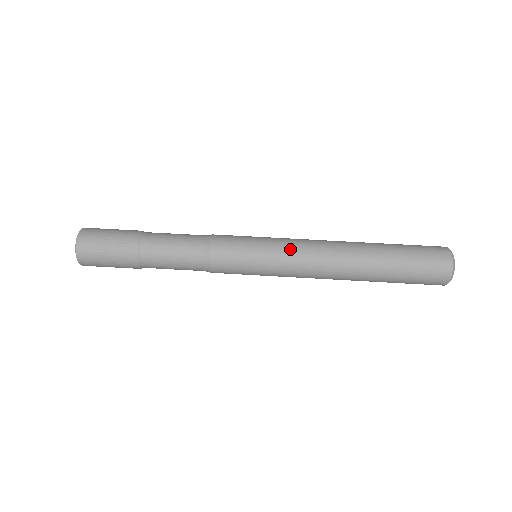
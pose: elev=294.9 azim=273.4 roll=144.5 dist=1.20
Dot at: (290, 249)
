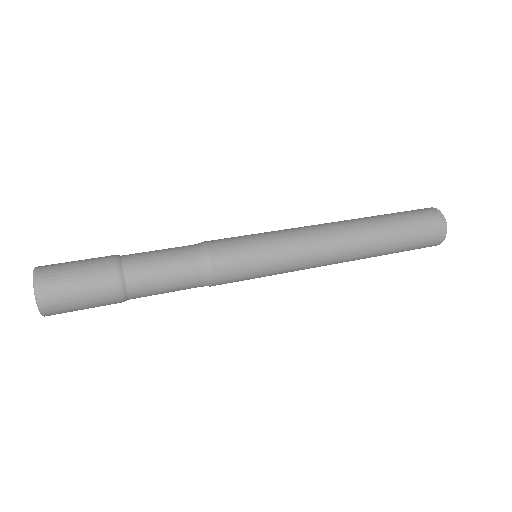
Dot at: (298, 248)
